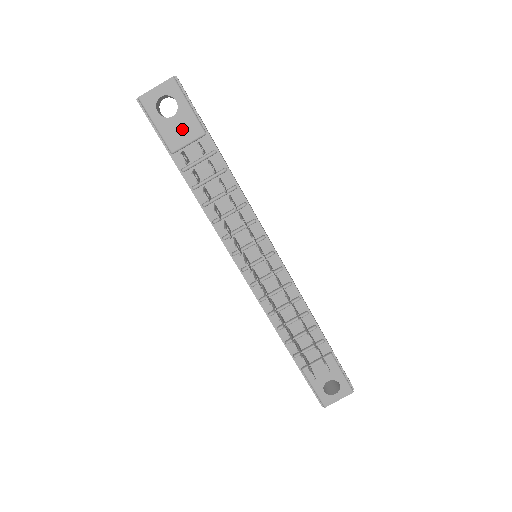
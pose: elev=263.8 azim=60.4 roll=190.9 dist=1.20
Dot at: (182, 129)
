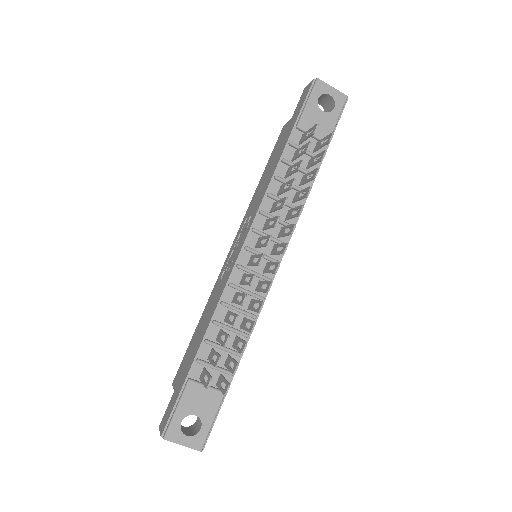
Dot at: (319, 124)
